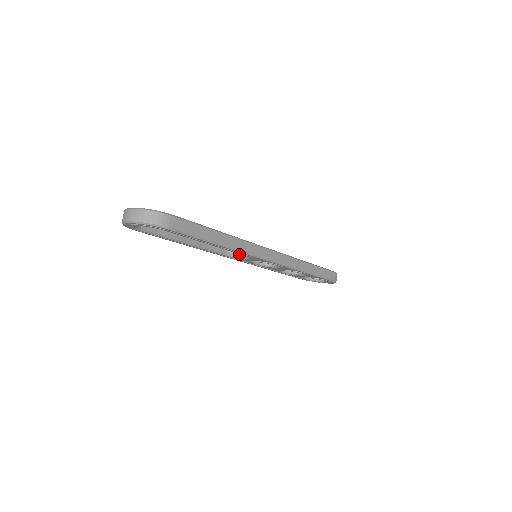
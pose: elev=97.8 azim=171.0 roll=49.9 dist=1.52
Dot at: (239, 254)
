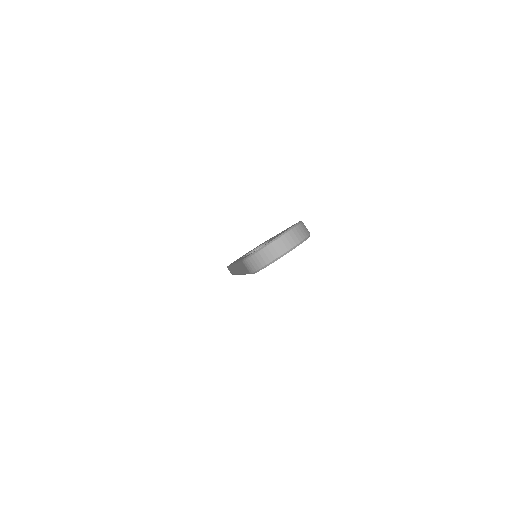
Dot at: occluded
